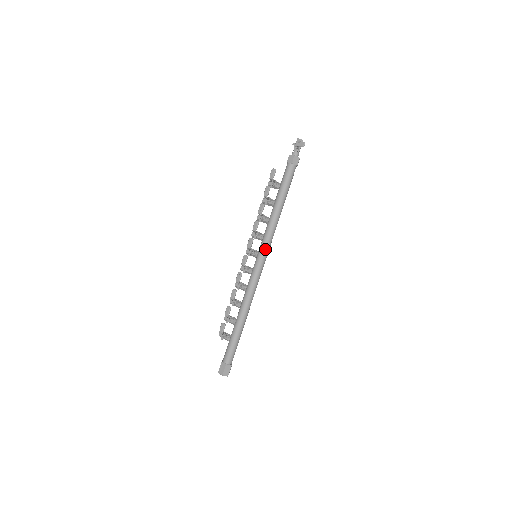
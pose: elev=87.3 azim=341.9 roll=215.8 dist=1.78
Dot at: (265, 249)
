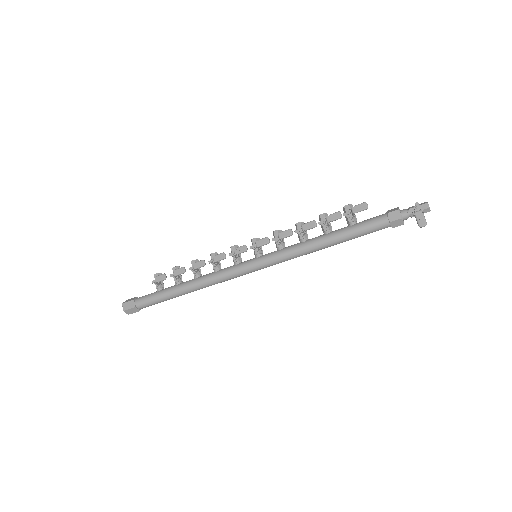
Dot at: (270, 263)
